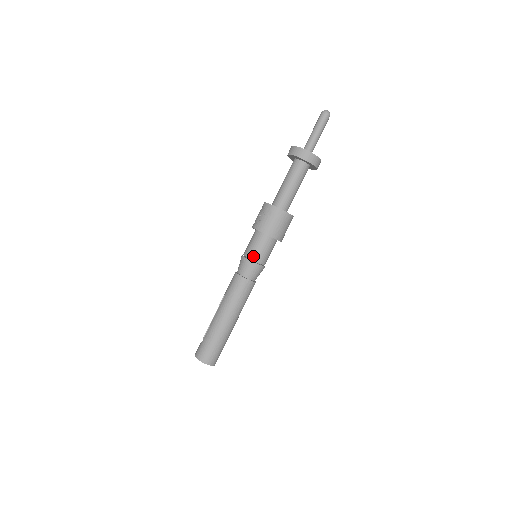
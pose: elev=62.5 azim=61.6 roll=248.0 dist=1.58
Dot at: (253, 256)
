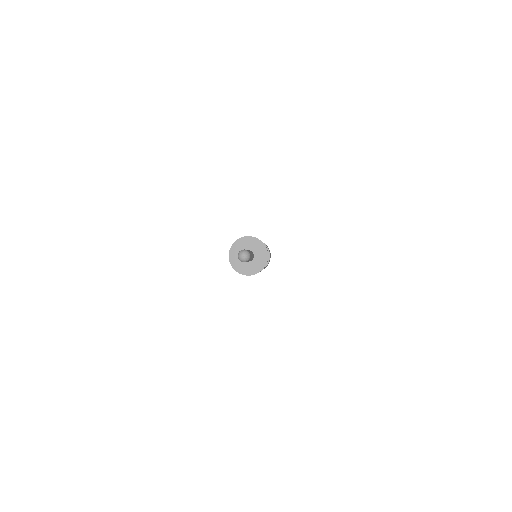
Dot at: occluded
